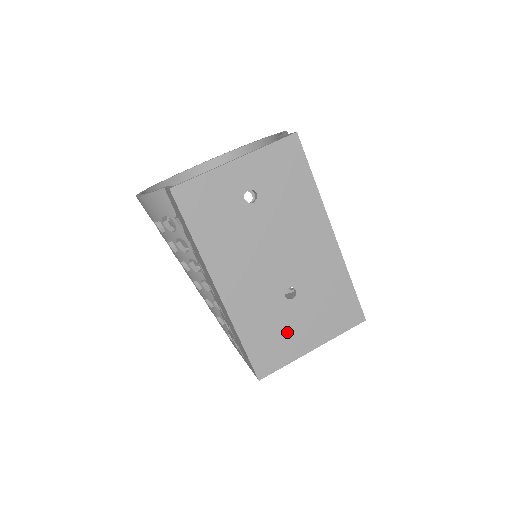
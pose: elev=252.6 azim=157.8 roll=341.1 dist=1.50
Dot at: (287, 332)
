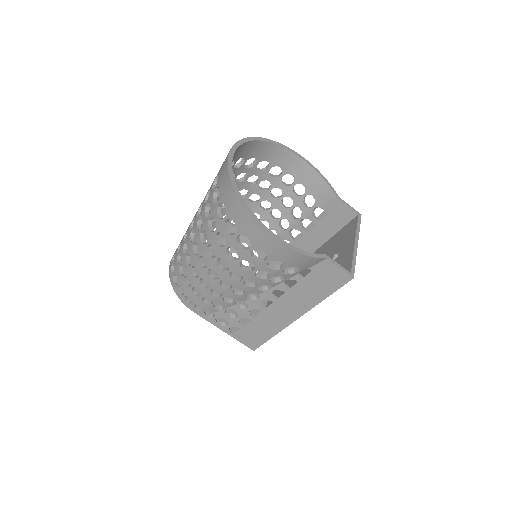
Dot at: occluded
